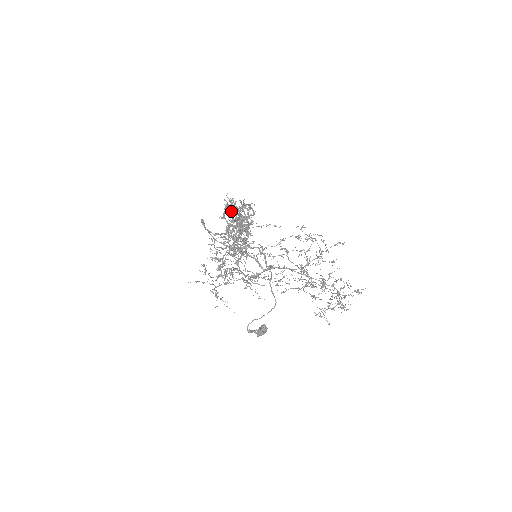
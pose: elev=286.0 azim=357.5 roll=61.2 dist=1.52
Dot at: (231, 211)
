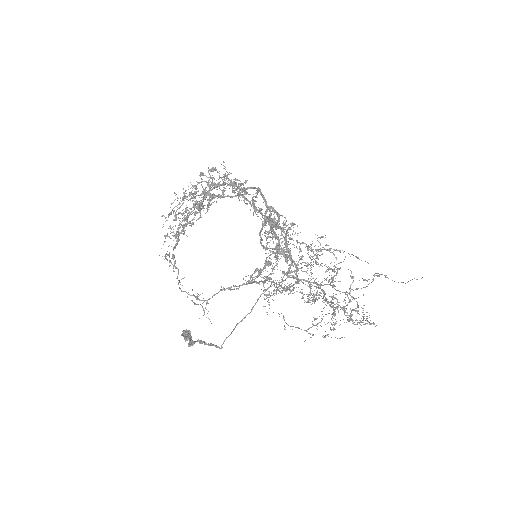
Dot at: (246, 193)
